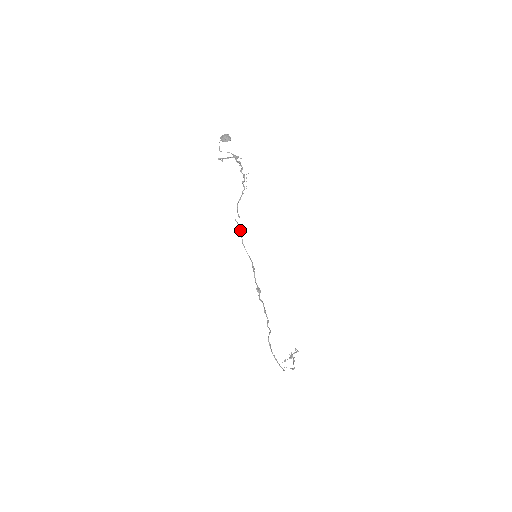
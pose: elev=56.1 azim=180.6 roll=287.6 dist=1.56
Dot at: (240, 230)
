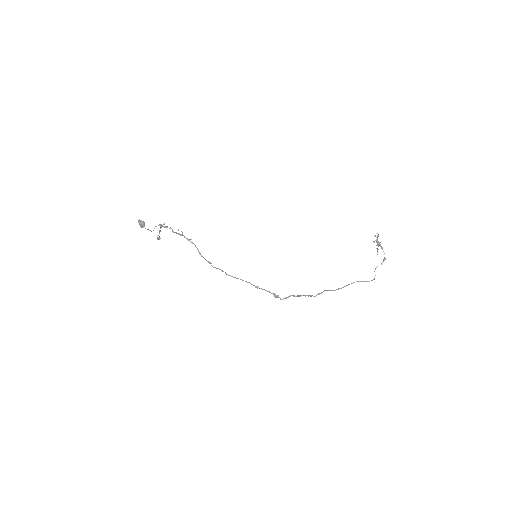
Dot at: occluded
